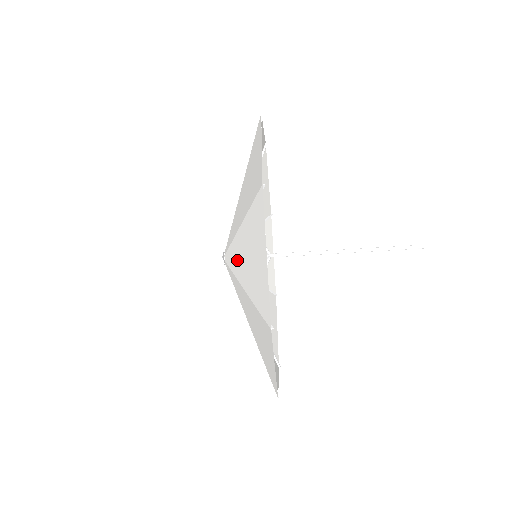
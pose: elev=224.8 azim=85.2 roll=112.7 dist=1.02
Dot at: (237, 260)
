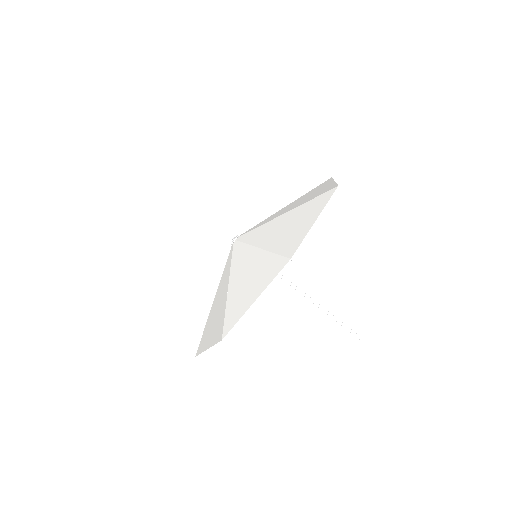
Dot at: (240, 262)
